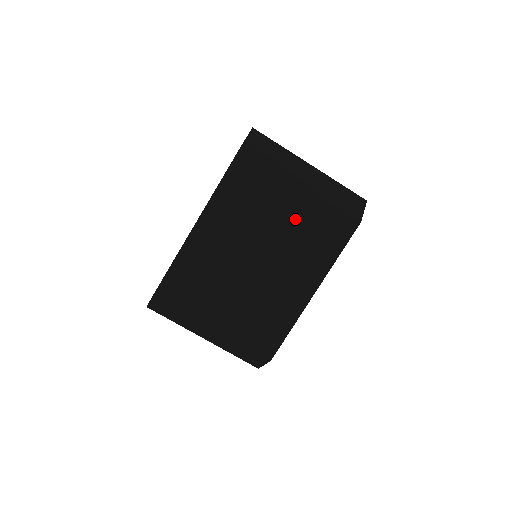
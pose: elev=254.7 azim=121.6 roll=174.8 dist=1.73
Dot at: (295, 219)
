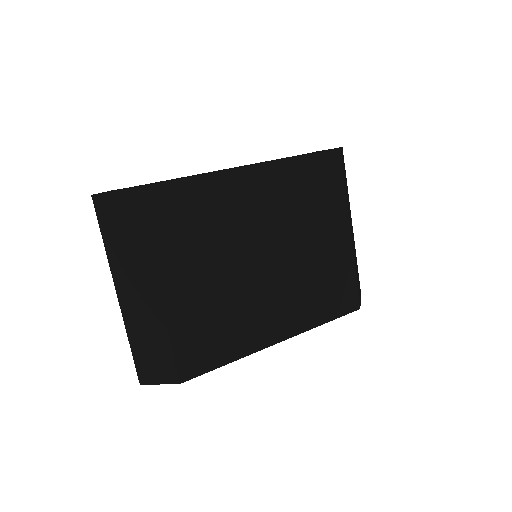
Dot at: (323, 255)
